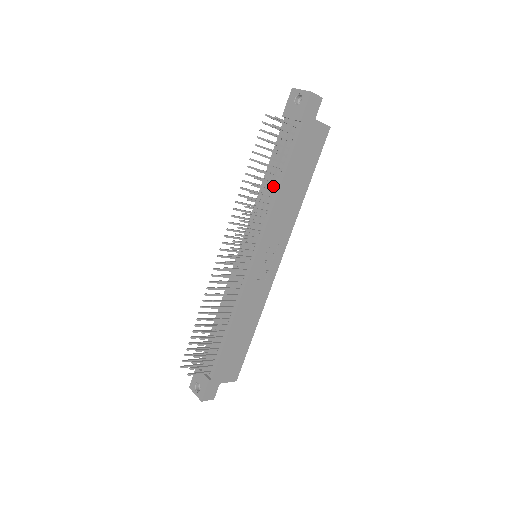
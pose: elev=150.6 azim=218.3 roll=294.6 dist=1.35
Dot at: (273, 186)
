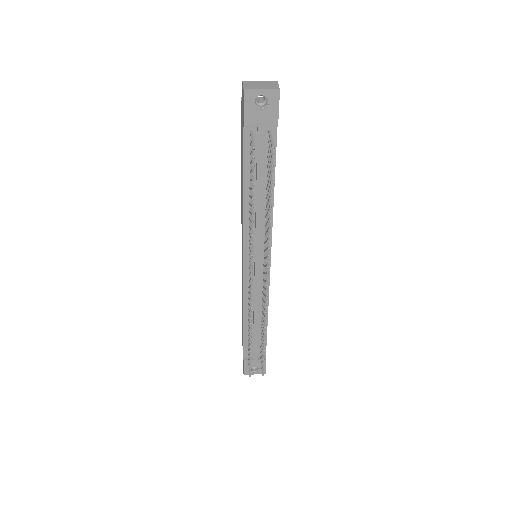
Dot at: (263, 198)
